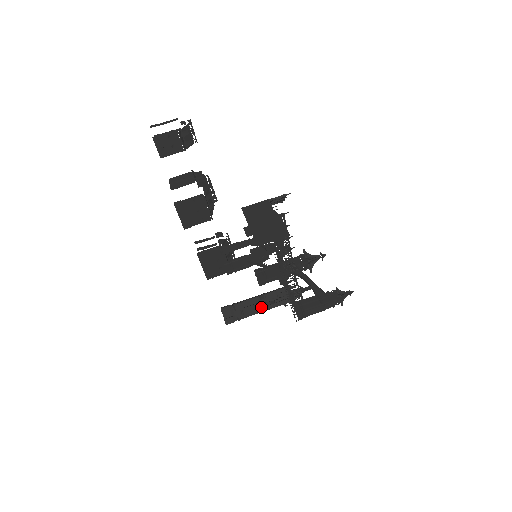
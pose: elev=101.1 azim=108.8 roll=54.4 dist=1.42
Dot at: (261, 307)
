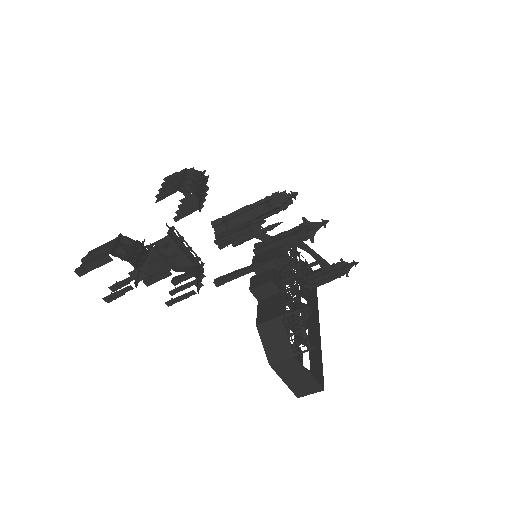
Dot at: occluded
